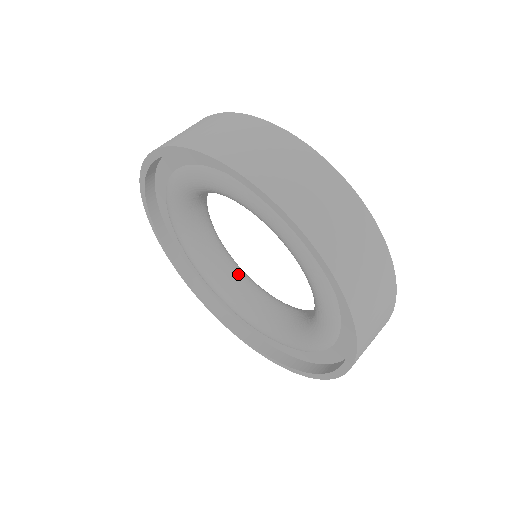
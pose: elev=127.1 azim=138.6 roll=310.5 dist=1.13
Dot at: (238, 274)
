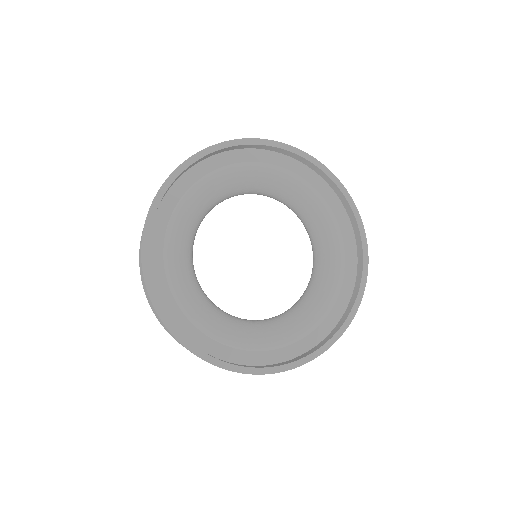
Dot at: occluded
